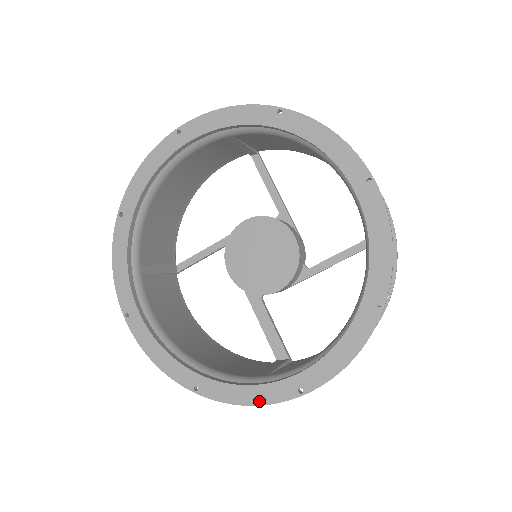
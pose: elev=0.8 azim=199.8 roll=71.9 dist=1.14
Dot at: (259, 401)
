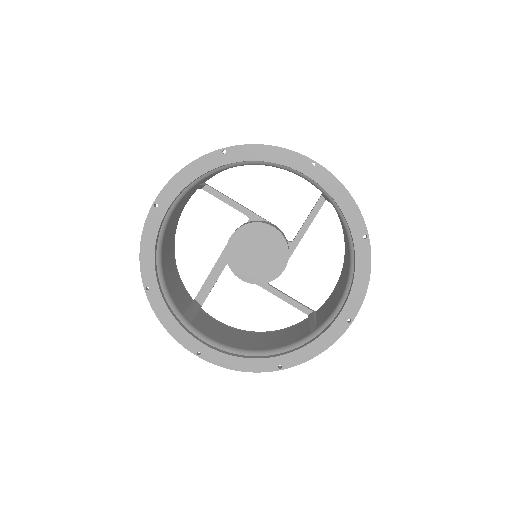
Dot at: (173, 333)
